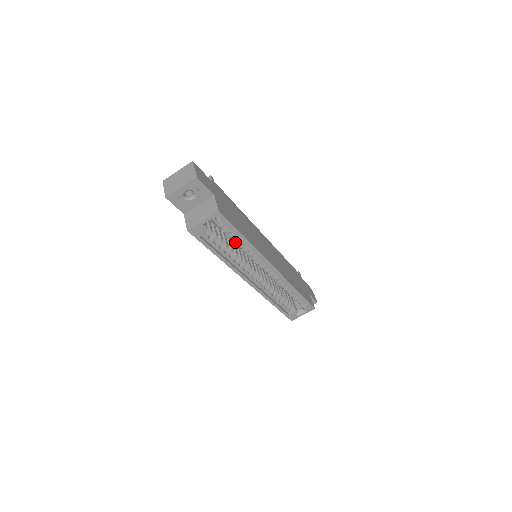
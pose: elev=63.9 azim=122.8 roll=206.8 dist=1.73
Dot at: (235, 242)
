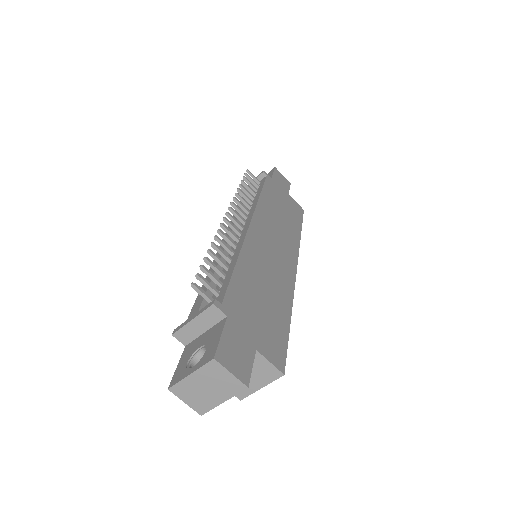
Dot at: occluded
